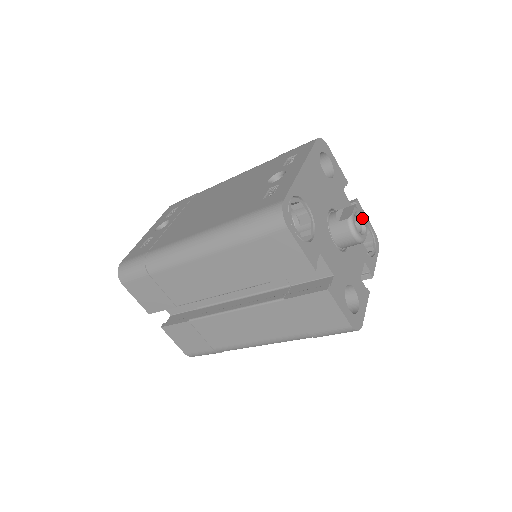
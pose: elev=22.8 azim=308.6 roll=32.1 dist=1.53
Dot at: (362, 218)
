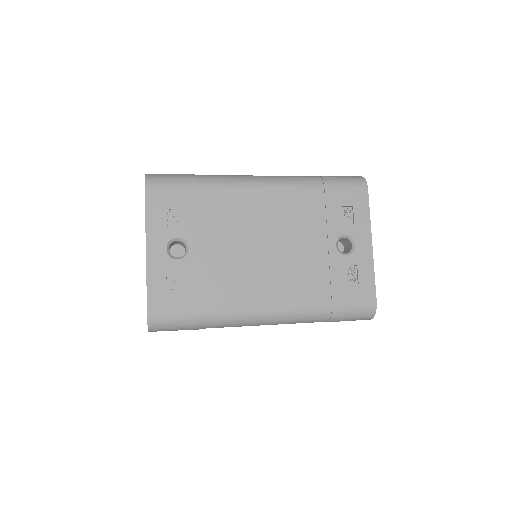
Dot at: occluded
